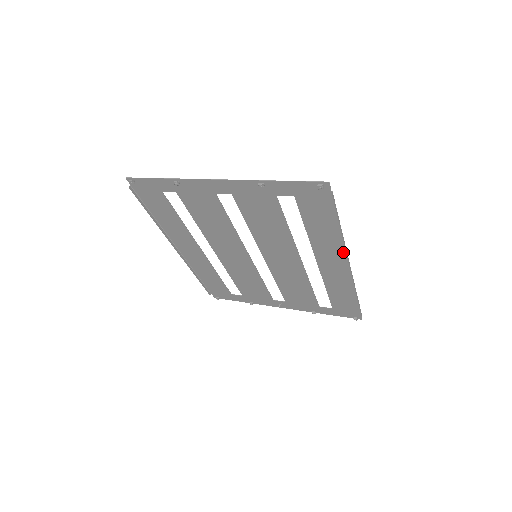
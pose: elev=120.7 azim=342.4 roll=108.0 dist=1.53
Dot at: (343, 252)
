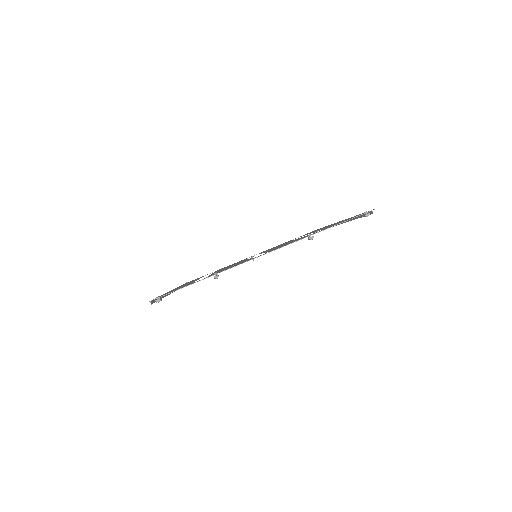
Dot at: occluded
